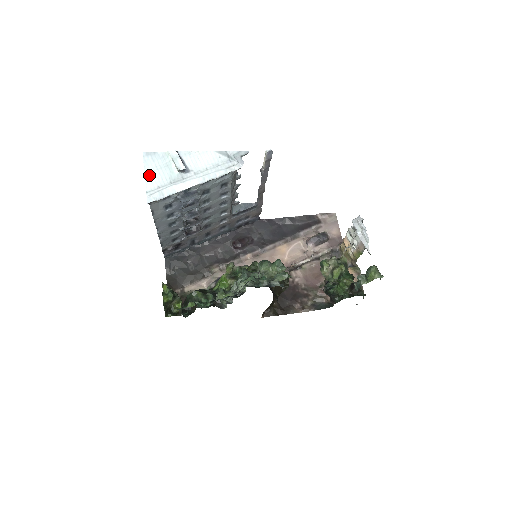
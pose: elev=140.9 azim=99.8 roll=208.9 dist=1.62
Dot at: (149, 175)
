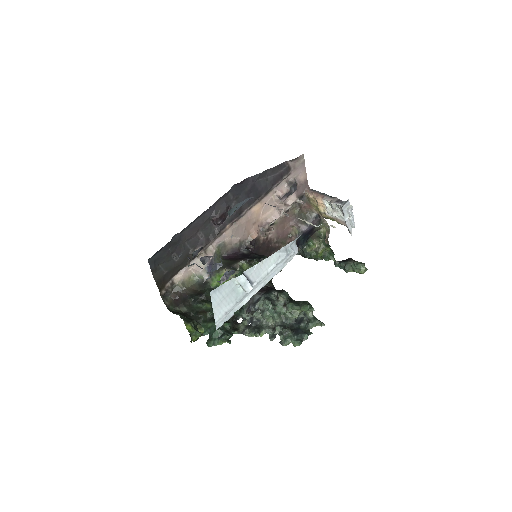
Dot at: (217, 308)
